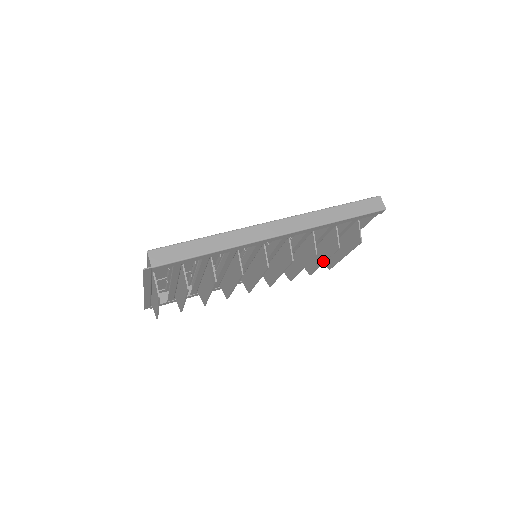
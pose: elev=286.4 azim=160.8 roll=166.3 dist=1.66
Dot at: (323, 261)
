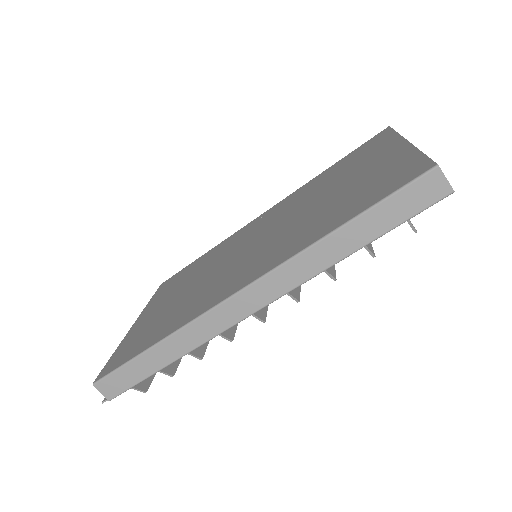
Dot at: occluded
